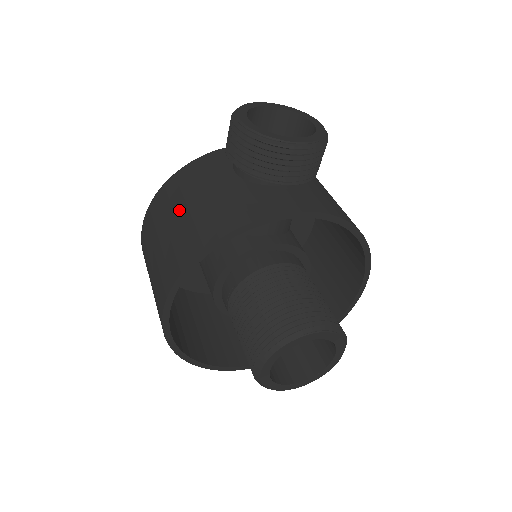
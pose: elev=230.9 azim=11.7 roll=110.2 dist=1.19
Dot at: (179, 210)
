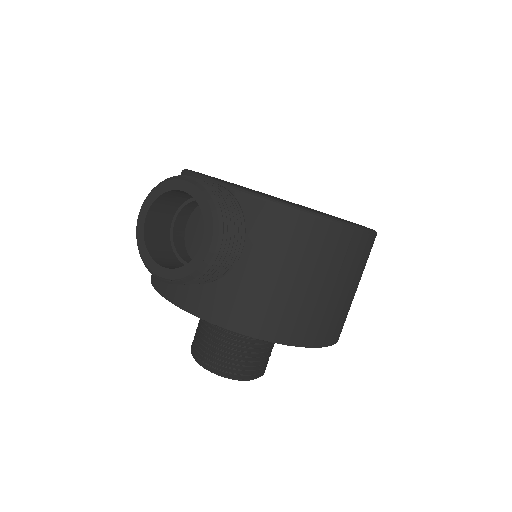
Dot at: occluded
